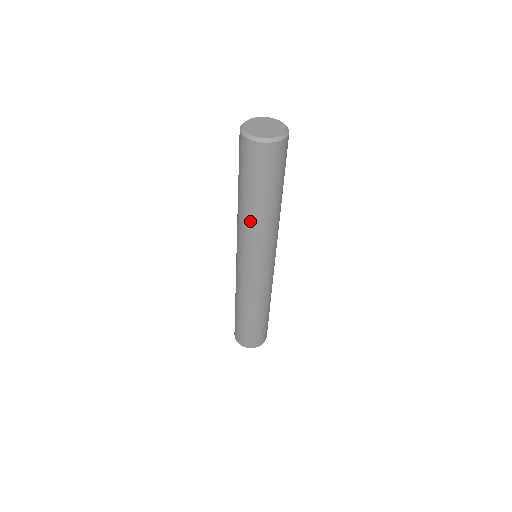
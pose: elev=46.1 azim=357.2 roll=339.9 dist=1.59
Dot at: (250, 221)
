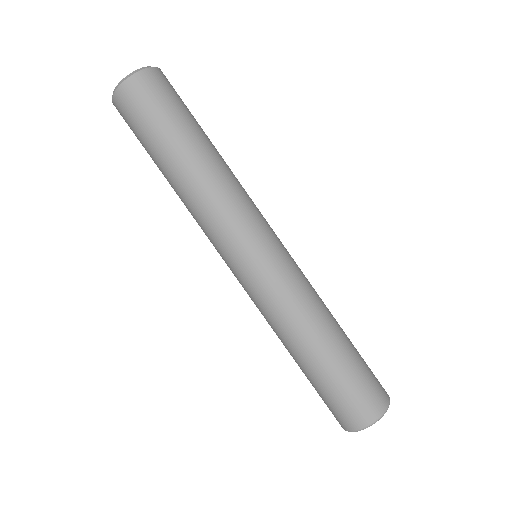
Dot at: (190, 190)
